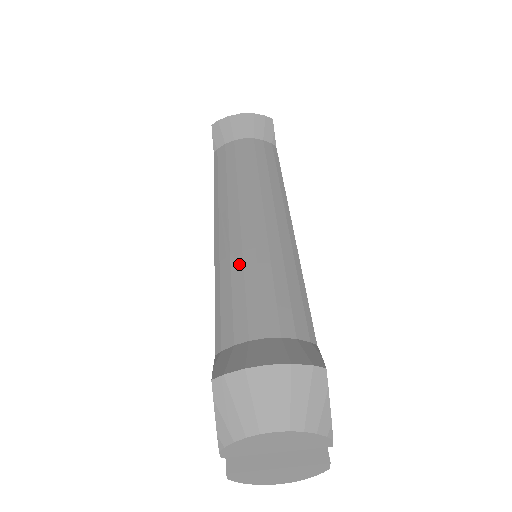
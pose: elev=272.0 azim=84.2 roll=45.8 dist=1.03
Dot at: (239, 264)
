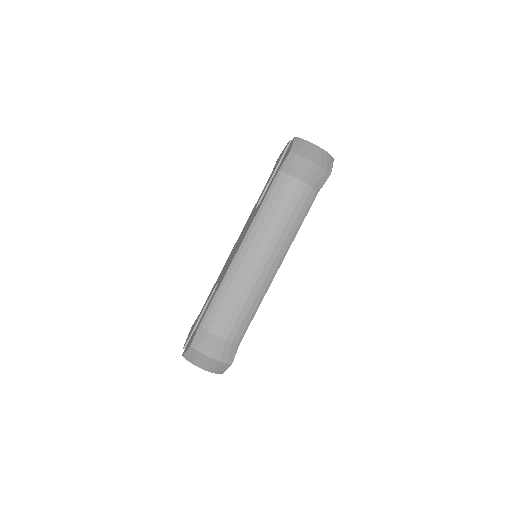
Dot at: (234, 290)
